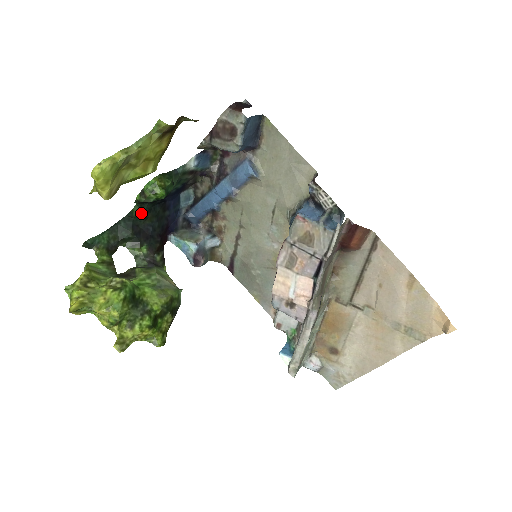
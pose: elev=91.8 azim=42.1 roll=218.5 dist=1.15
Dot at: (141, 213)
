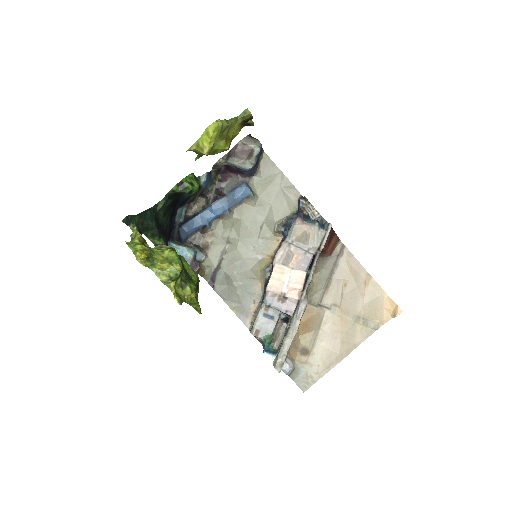
Dot at: (164, 208)
